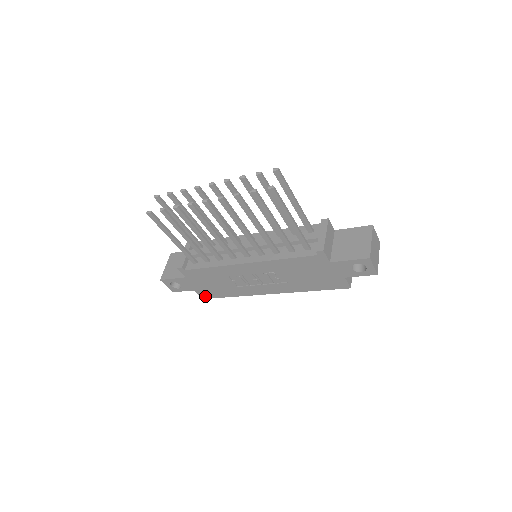
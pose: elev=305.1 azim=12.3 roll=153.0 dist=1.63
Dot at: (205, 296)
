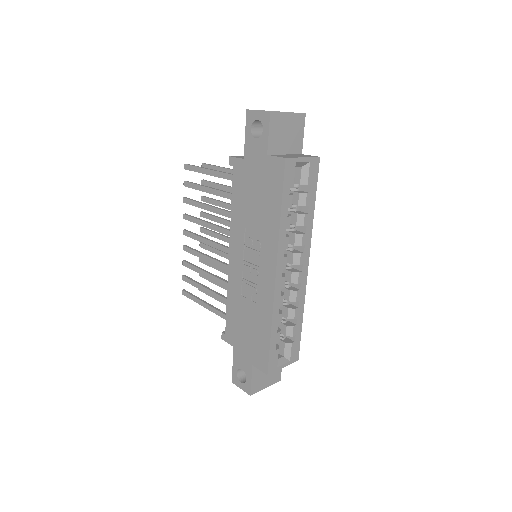
Dot at: (264, 365)
